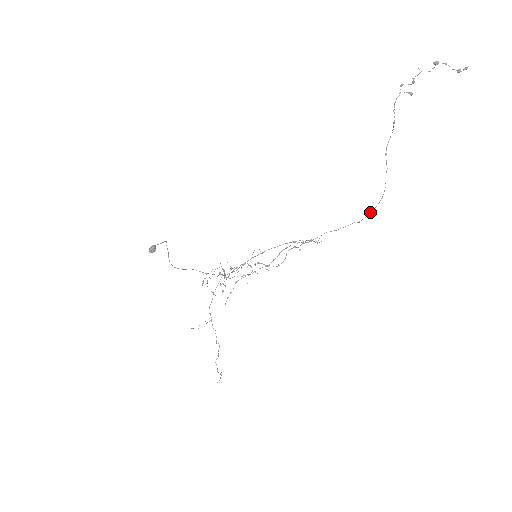
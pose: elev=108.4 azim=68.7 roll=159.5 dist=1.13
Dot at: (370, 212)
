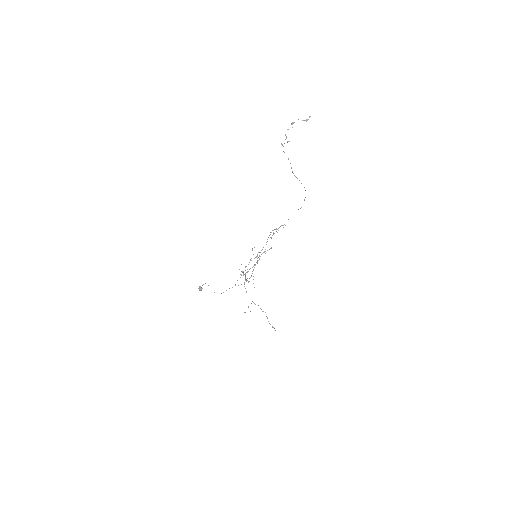
Dot at: occluded
